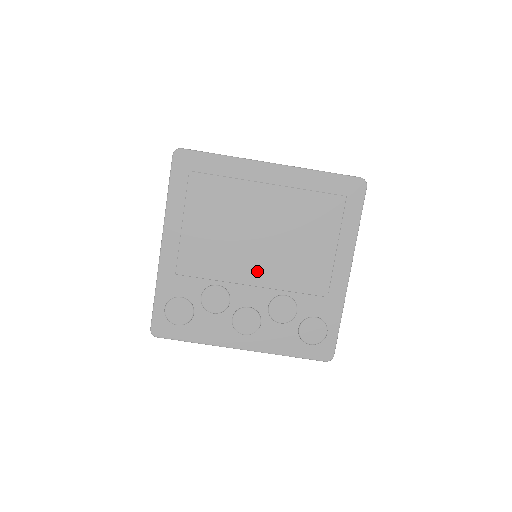
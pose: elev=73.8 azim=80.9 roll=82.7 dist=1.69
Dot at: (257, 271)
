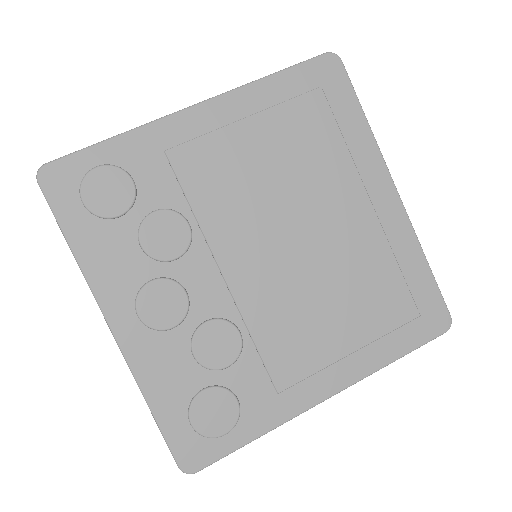
Dot at: (249, 267)
